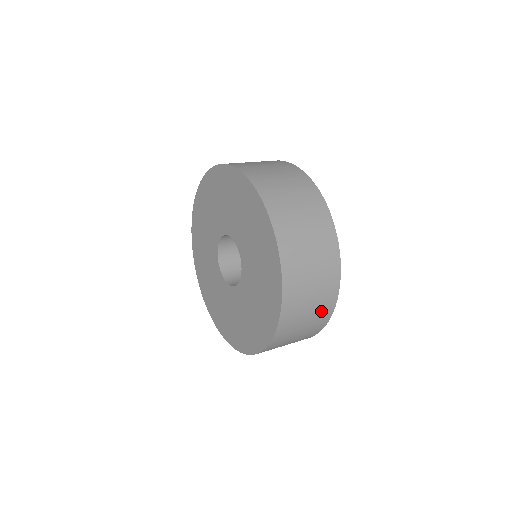
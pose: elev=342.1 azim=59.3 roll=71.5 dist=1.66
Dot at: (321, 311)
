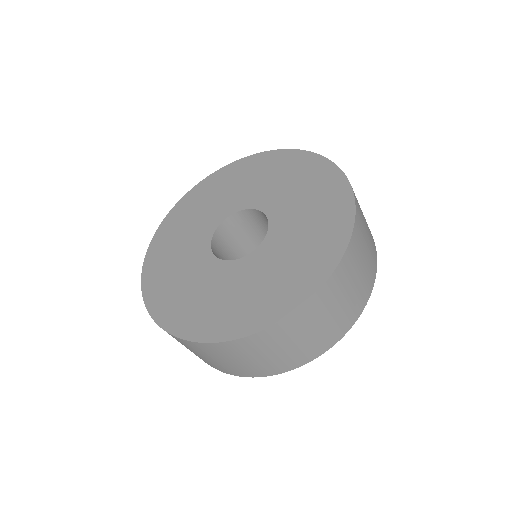
Dot at: occluded
